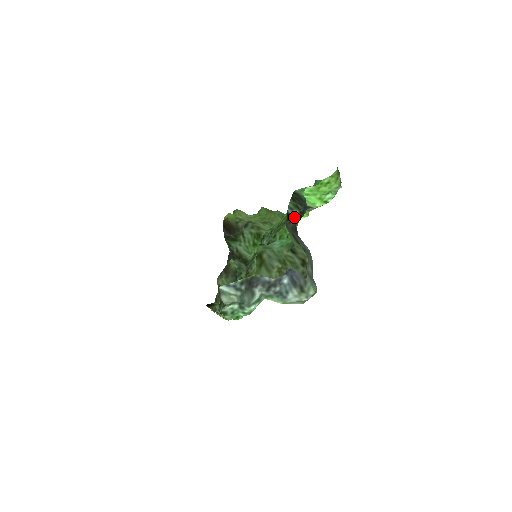
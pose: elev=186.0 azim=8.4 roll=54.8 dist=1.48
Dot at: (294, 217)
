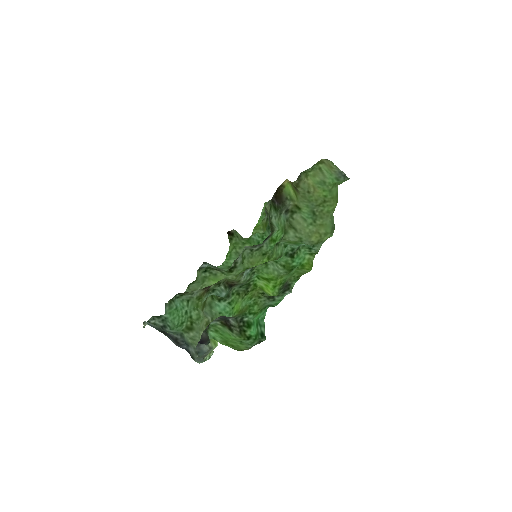
Dot at: occluded
